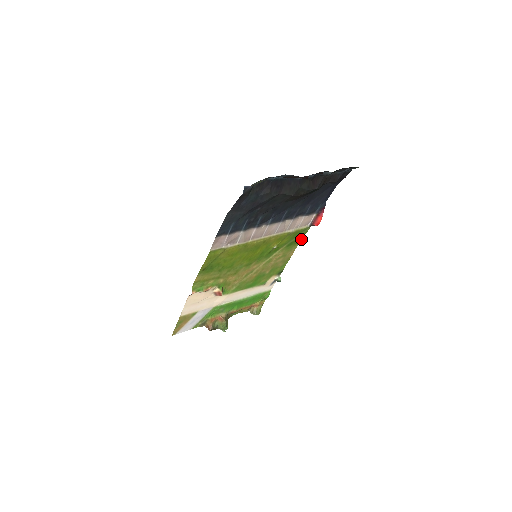
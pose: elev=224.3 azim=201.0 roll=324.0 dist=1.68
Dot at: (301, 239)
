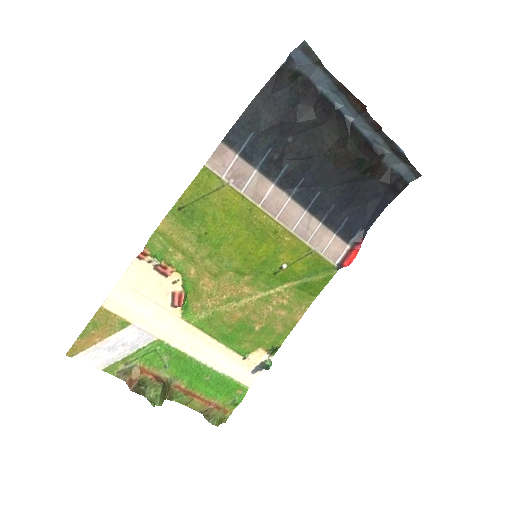
Dot at: (319, 291)
